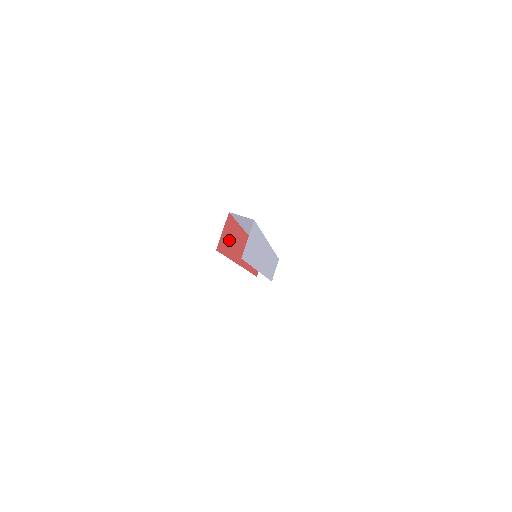
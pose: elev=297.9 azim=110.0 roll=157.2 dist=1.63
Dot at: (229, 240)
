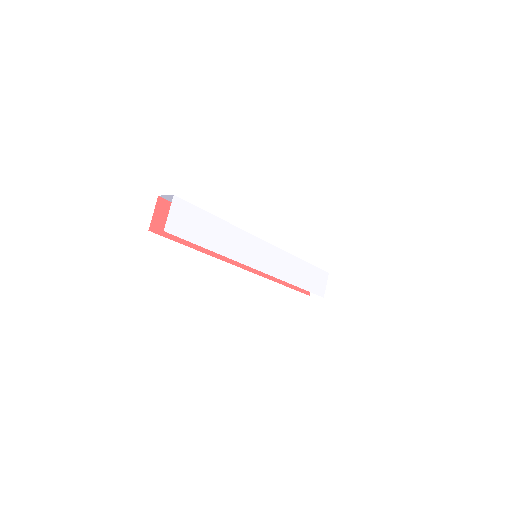
Dot at: occluded
